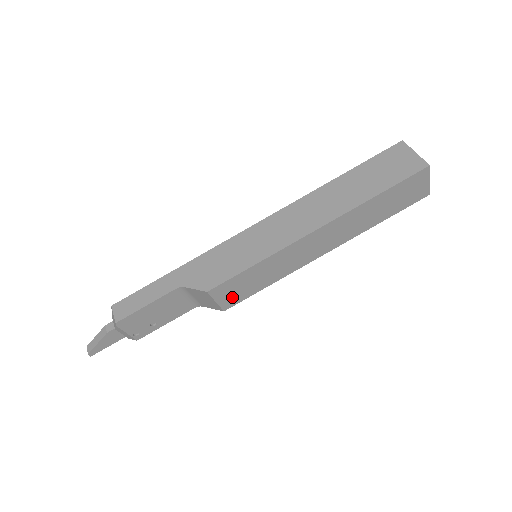
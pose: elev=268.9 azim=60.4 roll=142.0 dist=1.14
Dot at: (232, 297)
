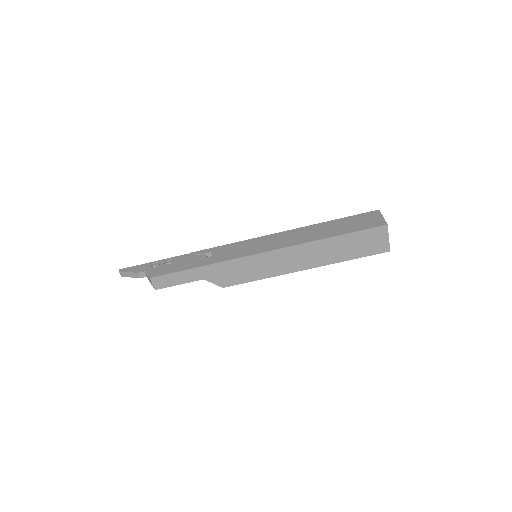
Dot at: occluded
